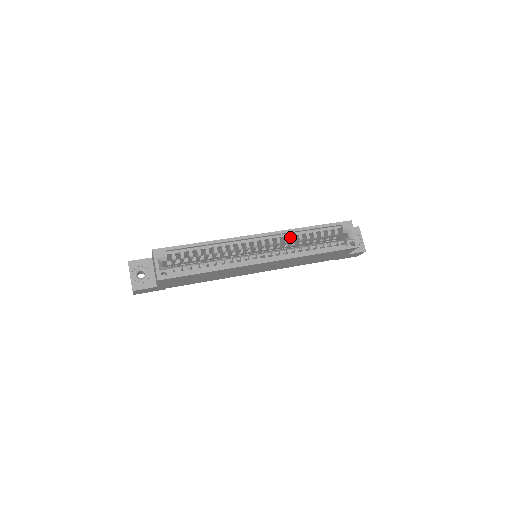
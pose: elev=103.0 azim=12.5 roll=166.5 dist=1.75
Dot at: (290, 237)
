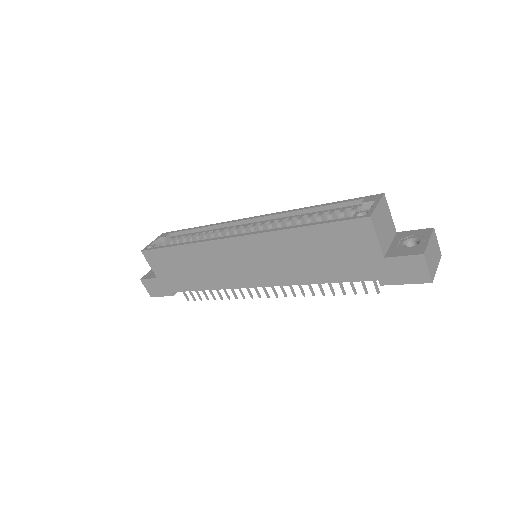
Dot at: occluded
